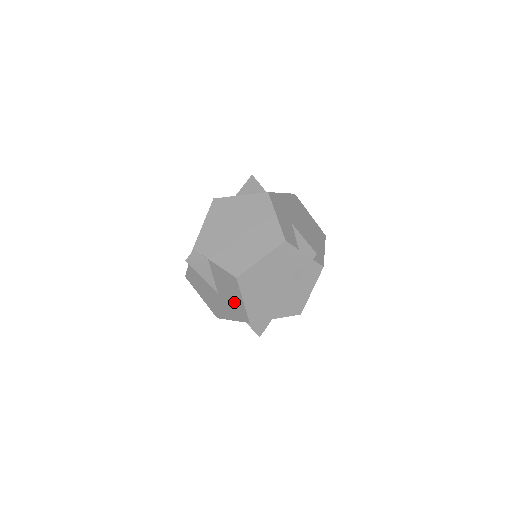
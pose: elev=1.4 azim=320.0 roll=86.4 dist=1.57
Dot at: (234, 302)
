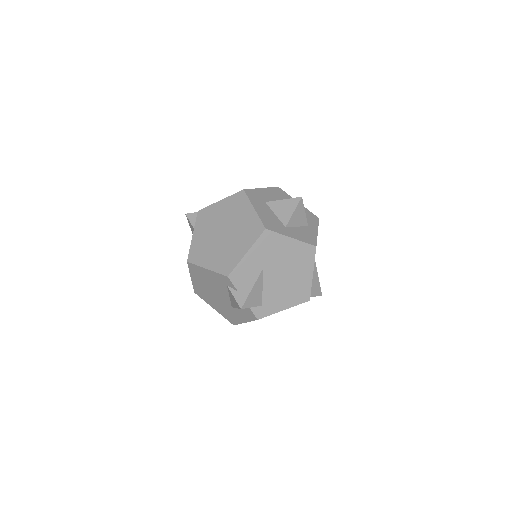
Dot at: occluded
